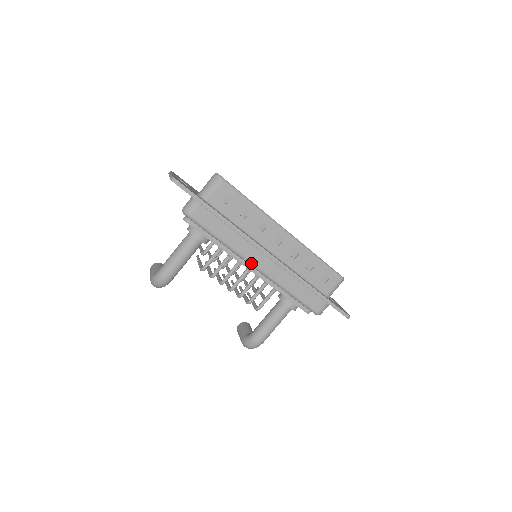
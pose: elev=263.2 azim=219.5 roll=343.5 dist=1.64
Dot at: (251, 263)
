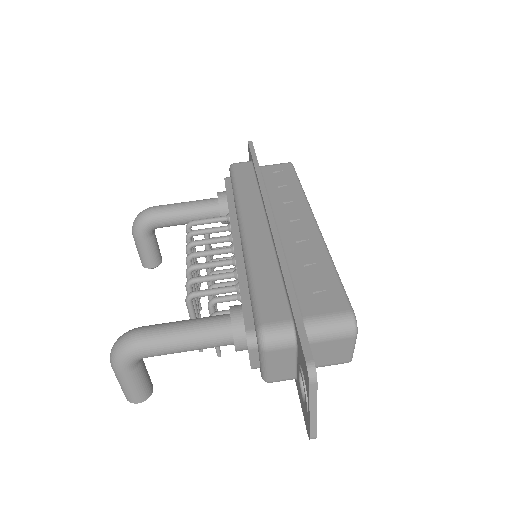
Dot at: (242, 219)
